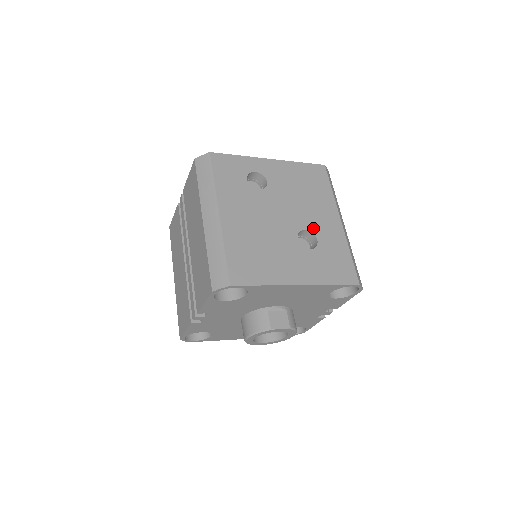
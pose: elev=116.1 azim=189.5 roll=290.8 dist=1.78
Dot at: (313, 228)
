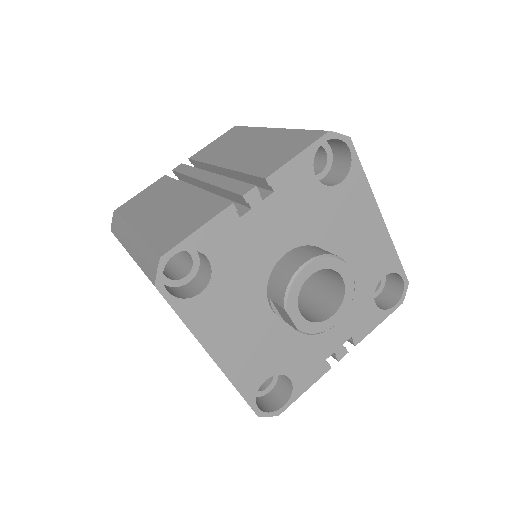
Dot at: occluded
